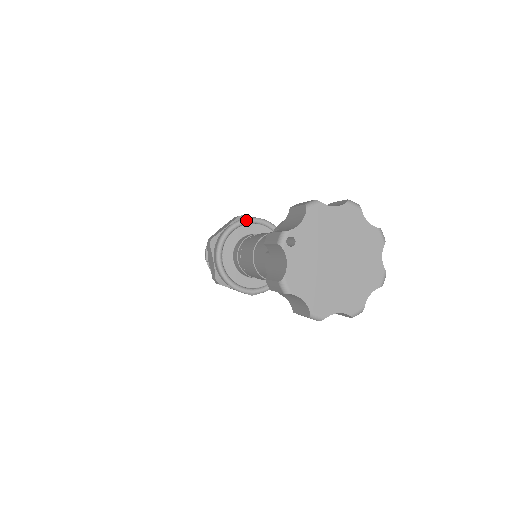
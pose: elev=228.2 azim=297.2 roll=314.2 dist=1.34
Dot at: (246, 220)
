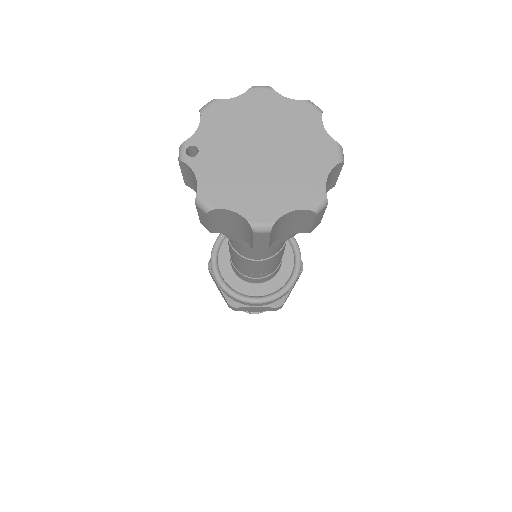
Dot at: occluded
